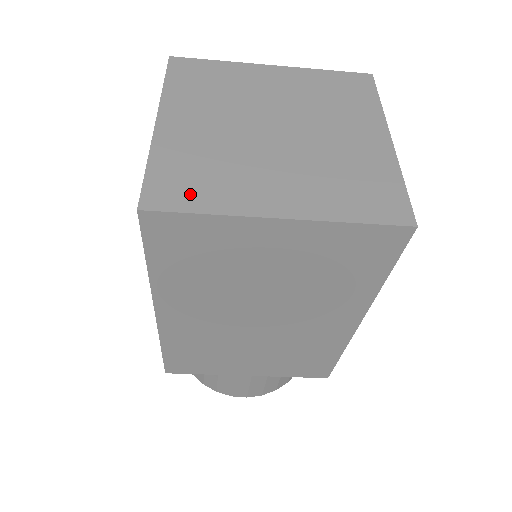
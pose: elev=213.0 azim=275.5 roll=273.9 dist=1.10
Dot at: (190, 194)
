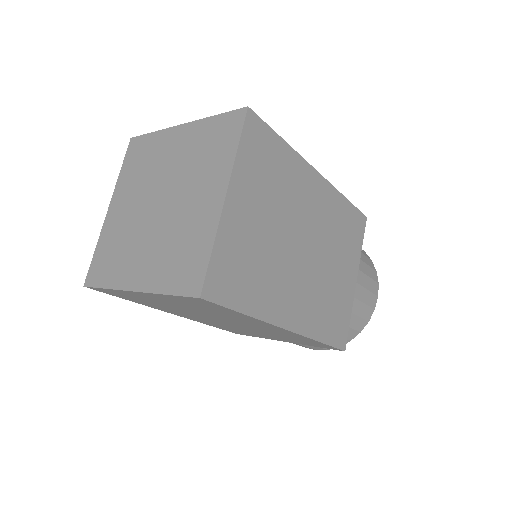
Dot at: (104, 273)
